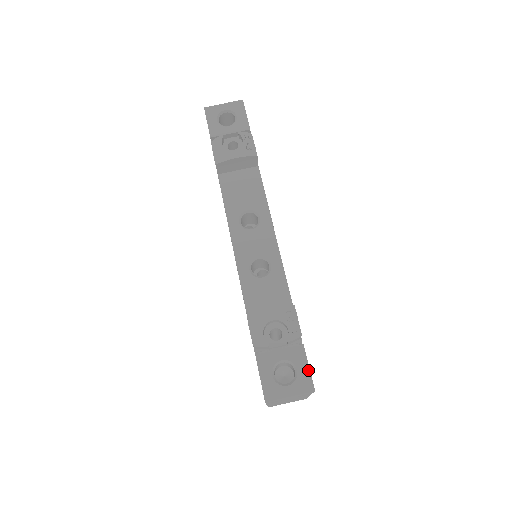
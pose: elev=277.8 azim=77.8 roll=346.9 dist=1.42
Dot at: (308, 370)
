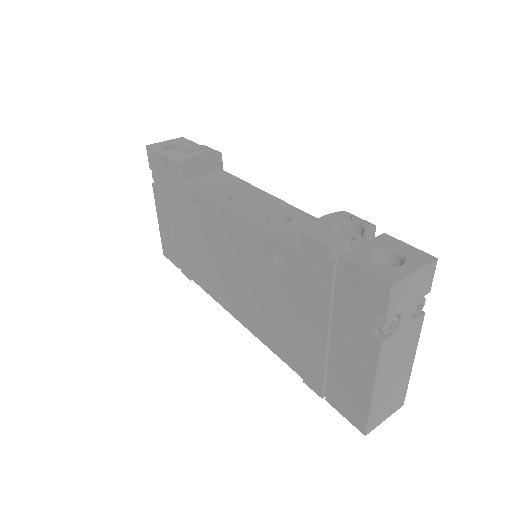
Dot at: (411, 247)
